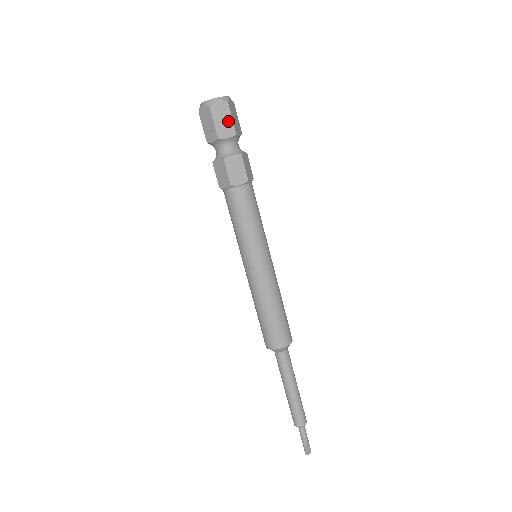
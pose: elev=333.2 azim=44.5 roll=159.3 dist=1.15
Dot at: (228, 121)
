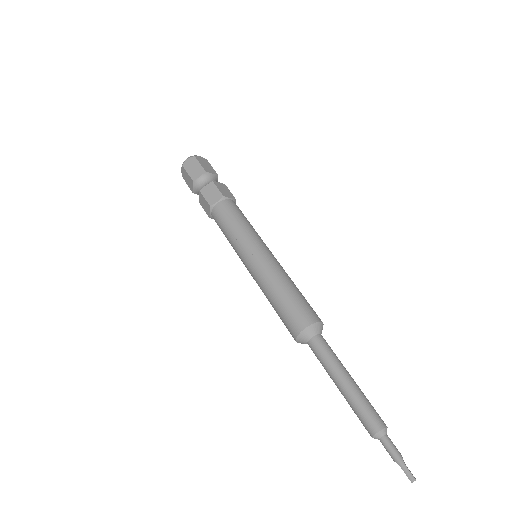
Dot at: (210, 167)
